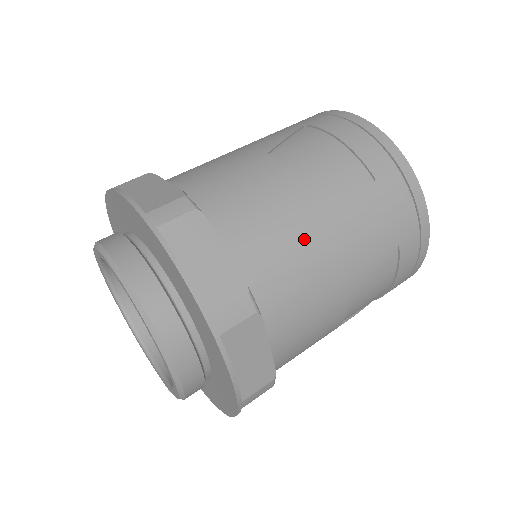
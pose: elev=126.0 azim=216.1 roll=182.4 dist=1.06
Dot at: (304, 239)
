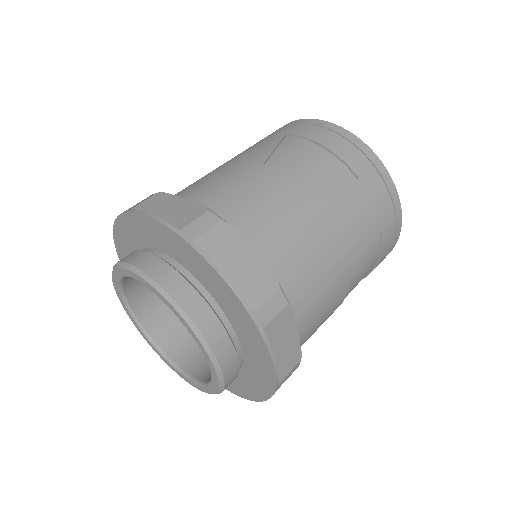
Dot at: (312, 236)
